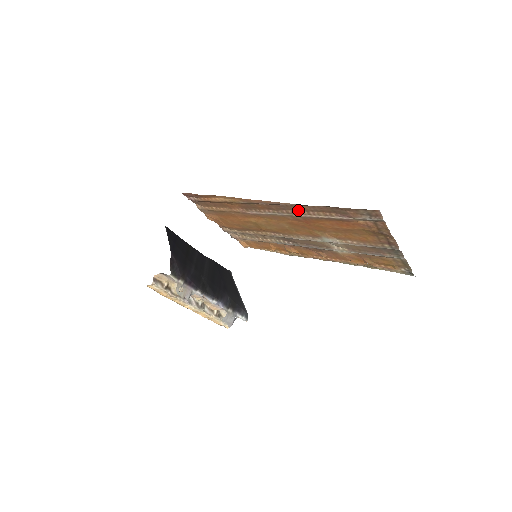
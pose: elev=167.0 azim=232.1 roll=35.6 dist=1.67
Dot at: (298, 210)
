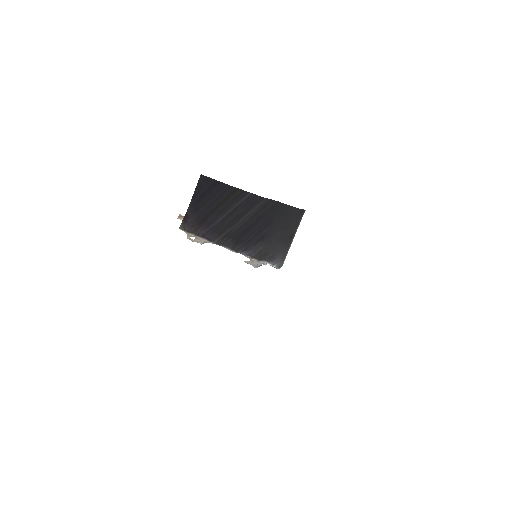
Dot at: occluded
